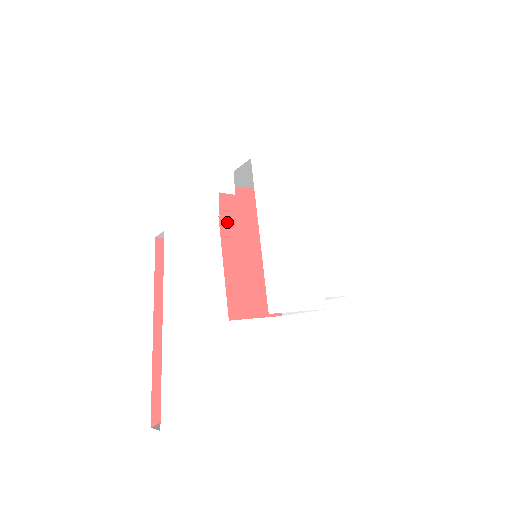
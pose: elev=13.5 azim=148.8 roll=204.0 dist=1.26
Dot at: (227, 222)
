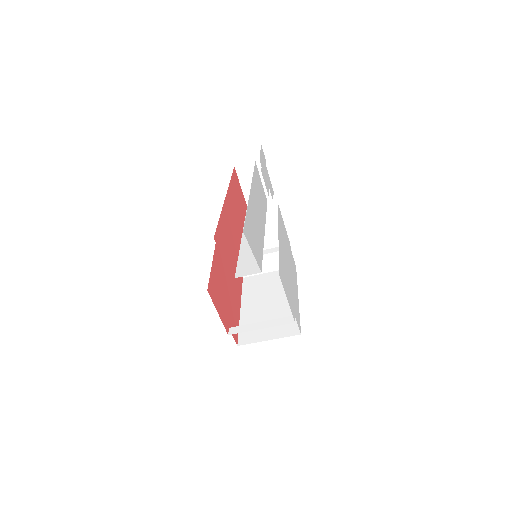
Dot at: occluded
